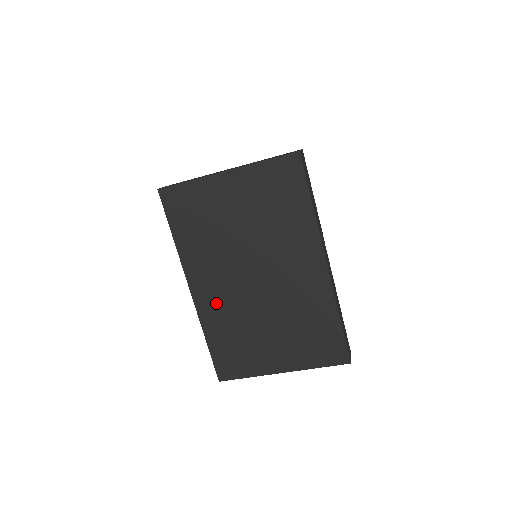
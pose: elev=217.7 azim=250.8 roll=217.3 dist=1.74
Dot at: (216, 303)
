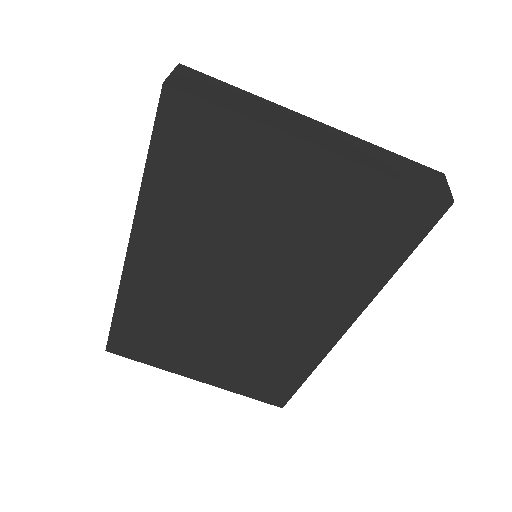
Dot at: (159, 286)
